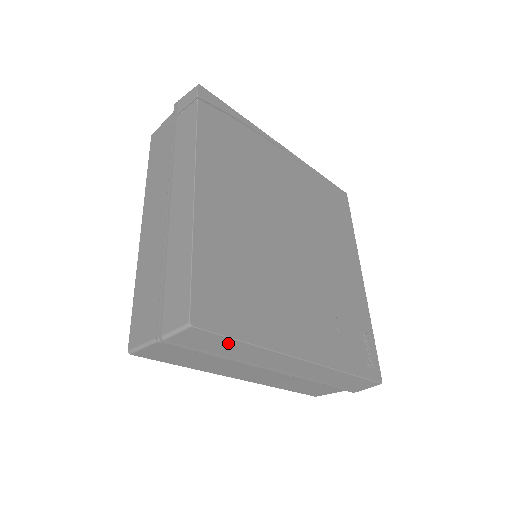
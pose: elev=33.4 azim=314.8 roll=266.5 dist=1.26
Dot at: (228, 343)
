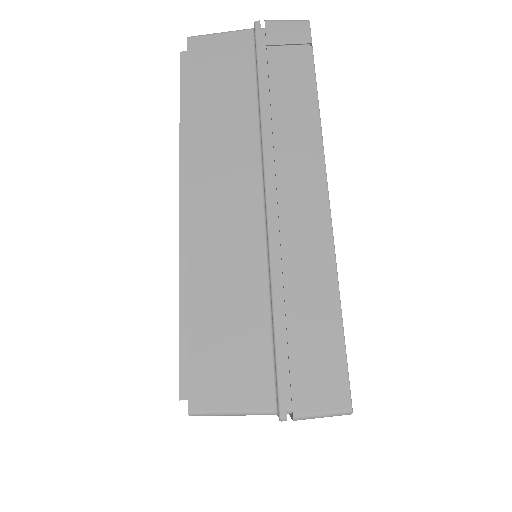
Dot at: occluded
